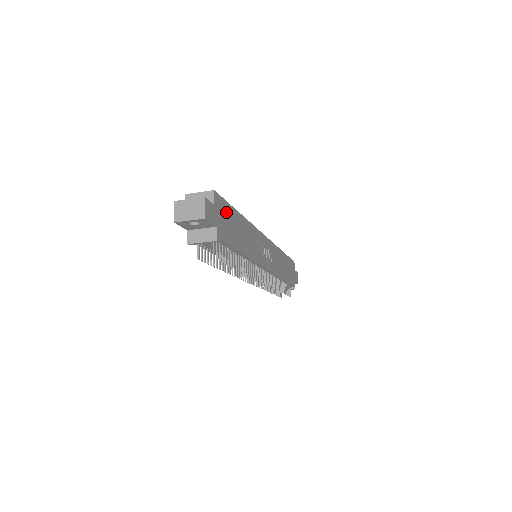
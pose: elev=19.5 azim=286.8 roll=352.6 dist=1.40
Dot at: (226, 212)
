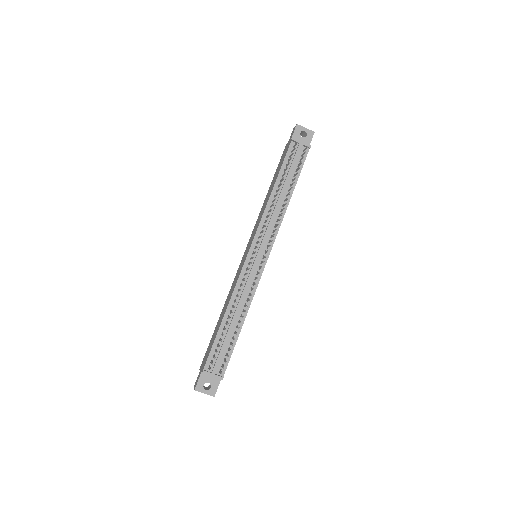
Dot at: occluded
